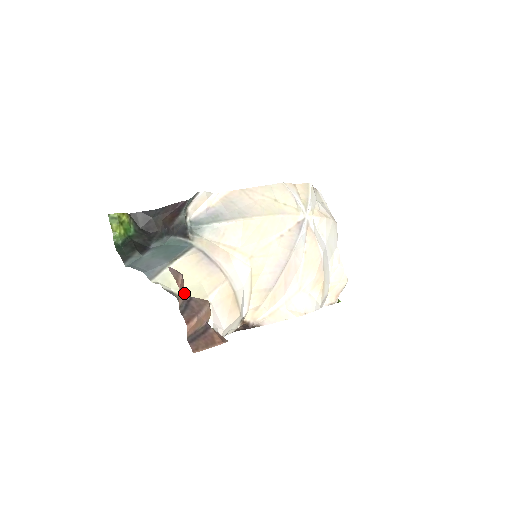
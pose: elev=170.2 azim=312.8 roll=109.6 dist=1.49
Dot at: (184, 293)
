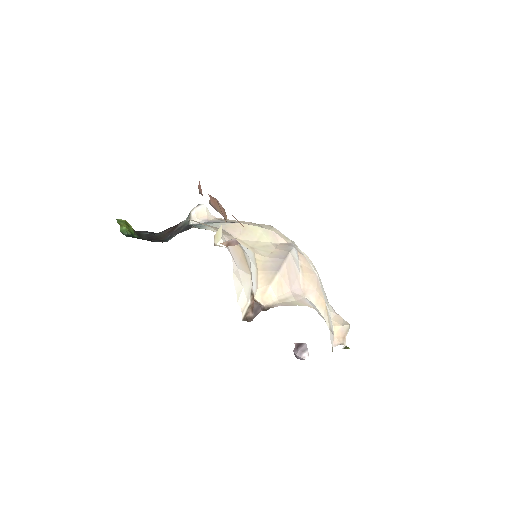
Dot at: occluded
